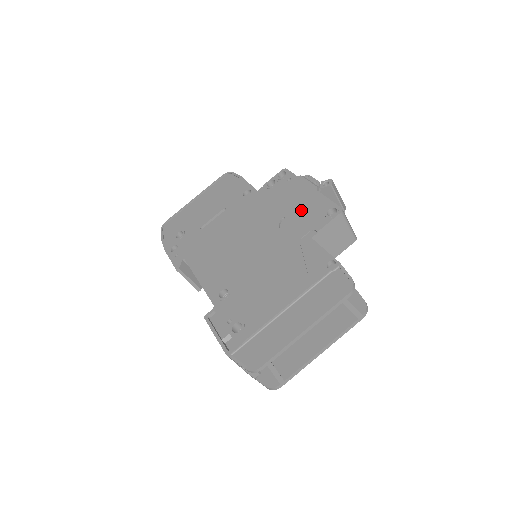
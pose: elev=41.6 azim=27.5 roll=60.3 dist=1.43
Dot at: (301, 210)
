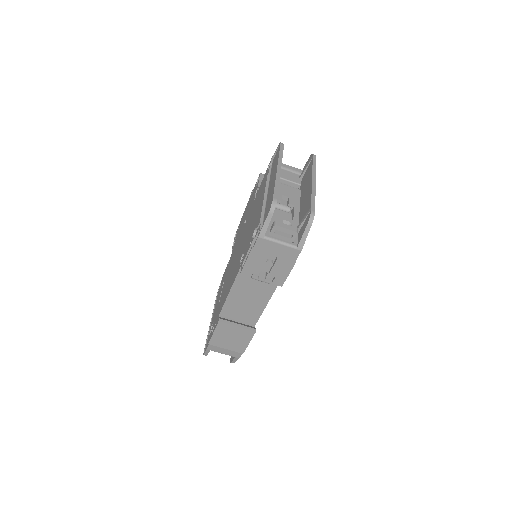
Dot at: (248, 207)
